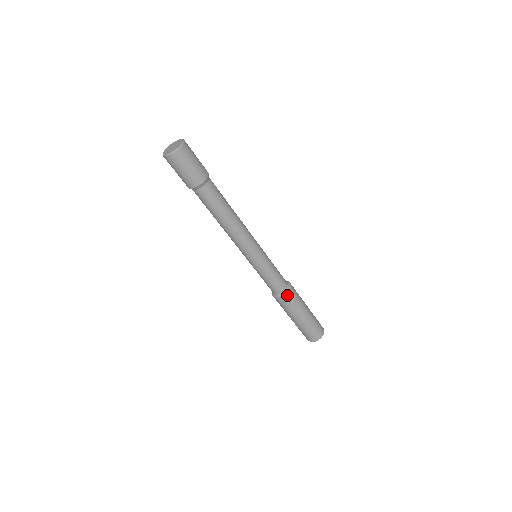
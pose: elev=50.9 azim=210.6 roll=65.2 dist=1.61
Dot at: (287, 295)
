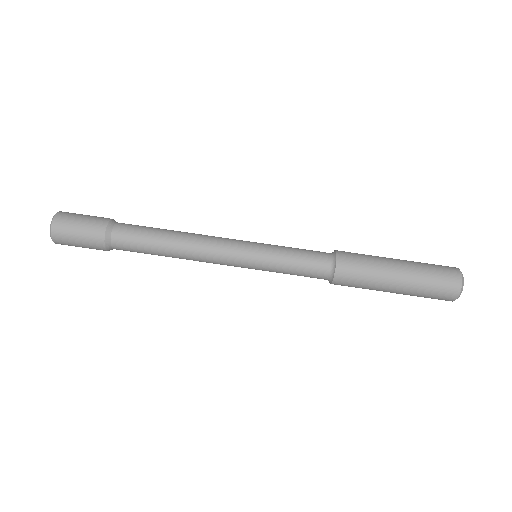
Dot at: (340, 266)
